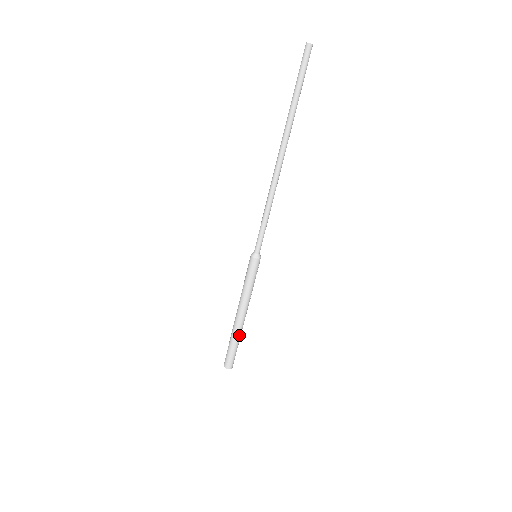
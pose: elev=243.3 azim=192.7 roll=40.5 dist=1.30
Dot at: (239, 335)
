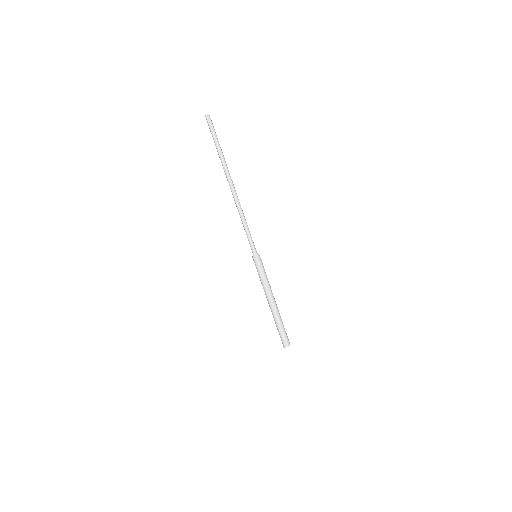
Dot at: (276, 318)
